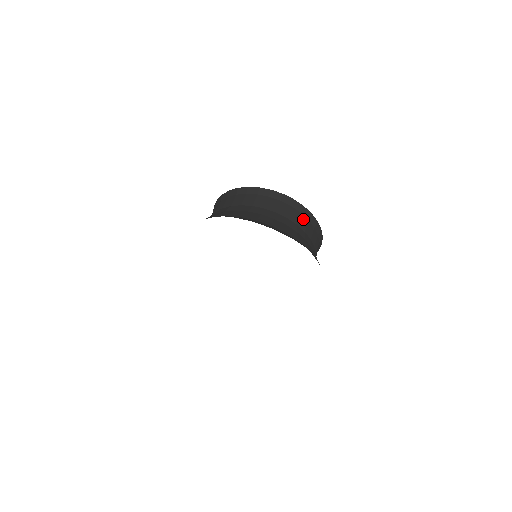
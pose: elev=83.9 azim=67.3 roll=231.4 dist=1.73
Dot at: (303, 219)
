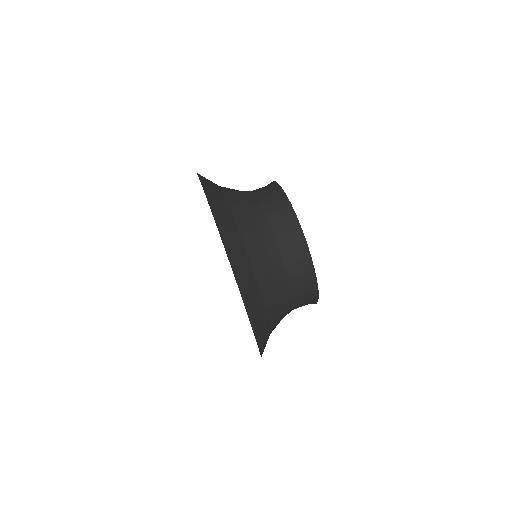
Dot at: (291, 240)
